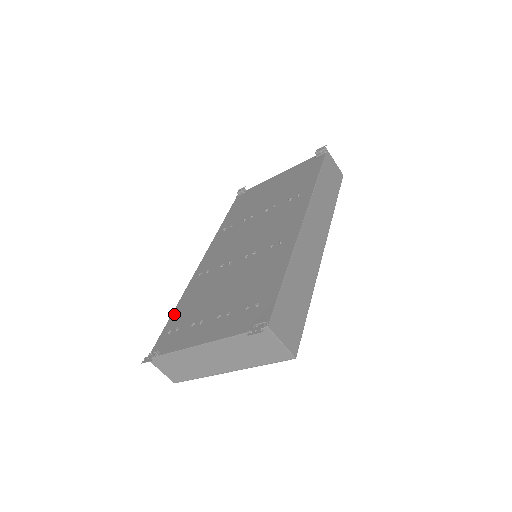
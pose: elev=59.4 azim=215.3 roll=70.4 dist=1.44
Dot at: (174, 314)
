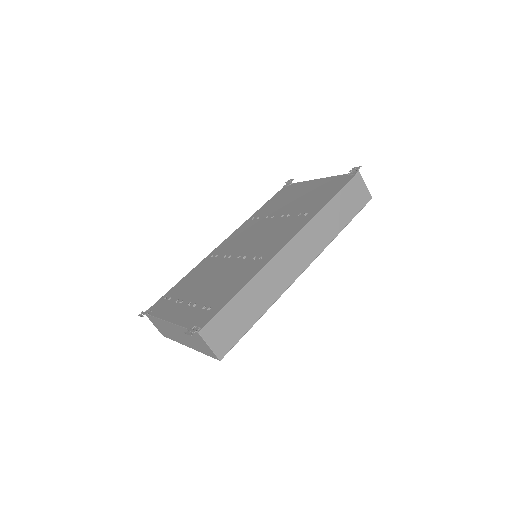
Dot at: (178, 284)
